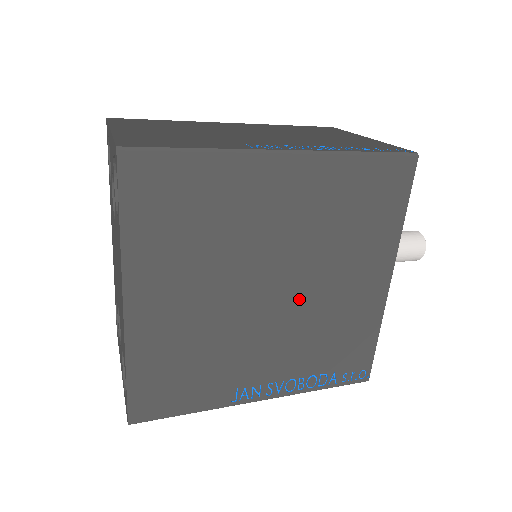
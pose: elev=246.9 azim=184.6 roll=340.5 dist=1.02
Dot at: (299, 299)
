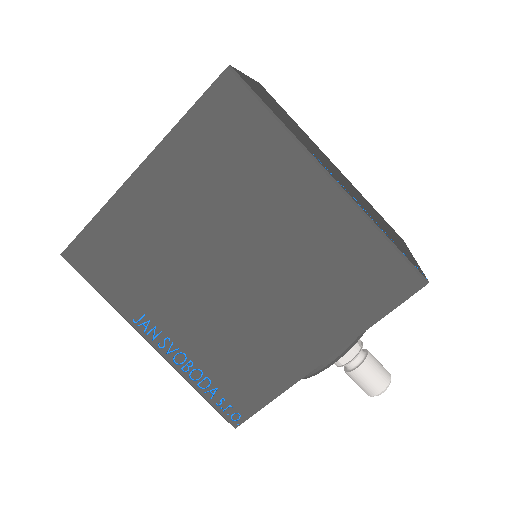
Dot at: (245, 296)
